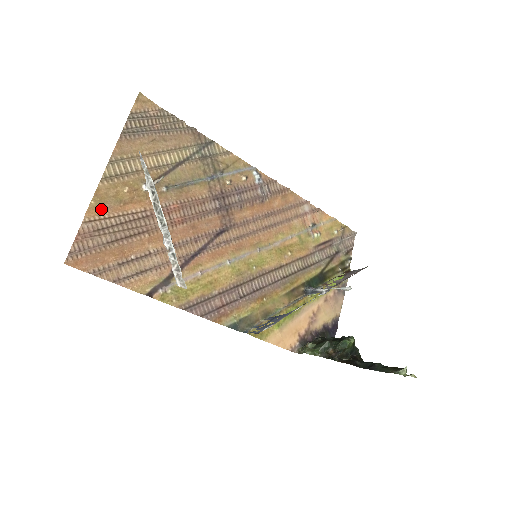
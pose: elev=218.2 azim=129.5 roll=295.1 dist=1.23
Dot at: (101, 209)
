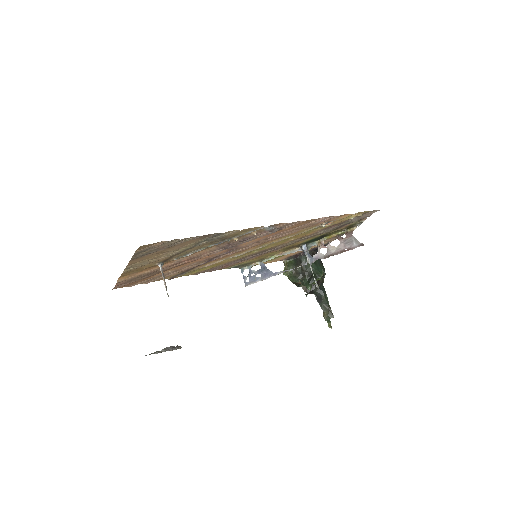
Dot at: (128, 276)
